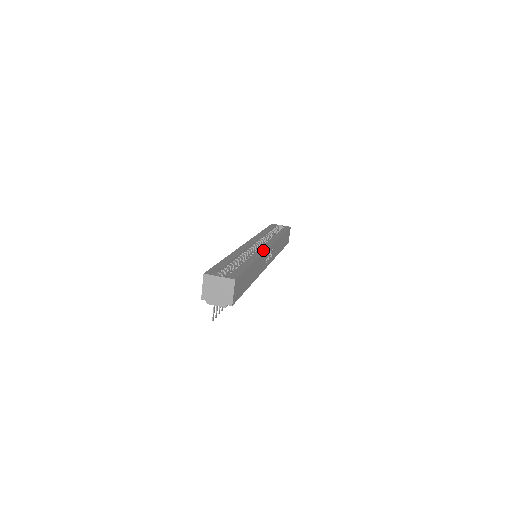
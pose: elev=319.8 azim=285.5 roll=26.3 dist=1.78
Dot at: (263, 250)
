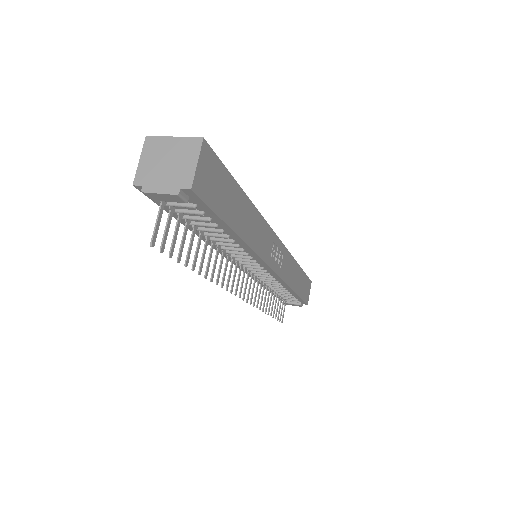
Dot at: occluded
